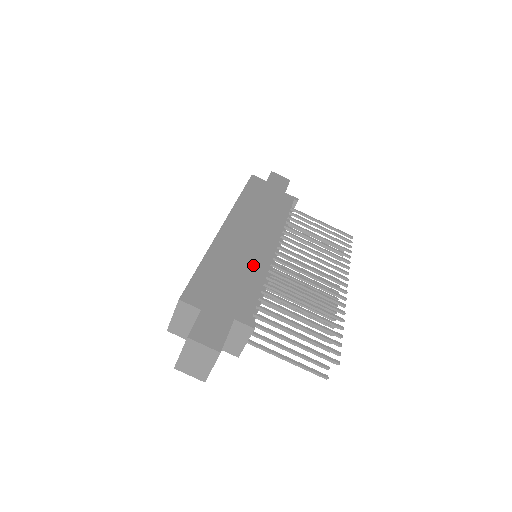
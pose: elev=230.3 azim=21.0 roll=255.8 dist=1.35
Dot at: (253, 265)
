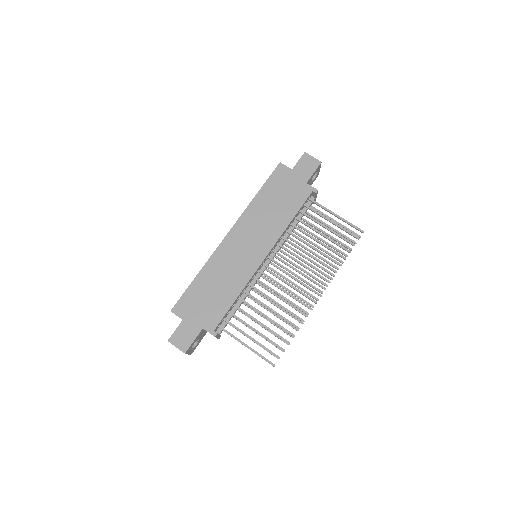
Dot at: (236, 278)
